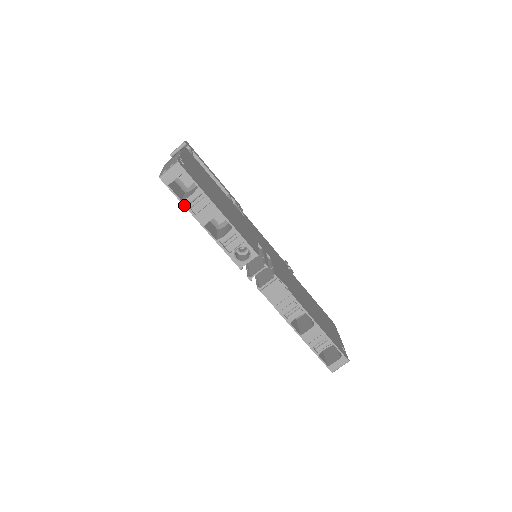
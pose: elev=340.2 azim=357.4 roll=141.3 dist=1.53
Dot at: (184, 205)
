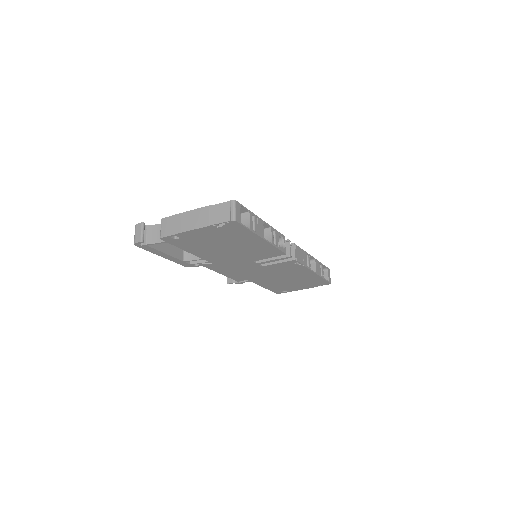
Dot at: (252, 231)
